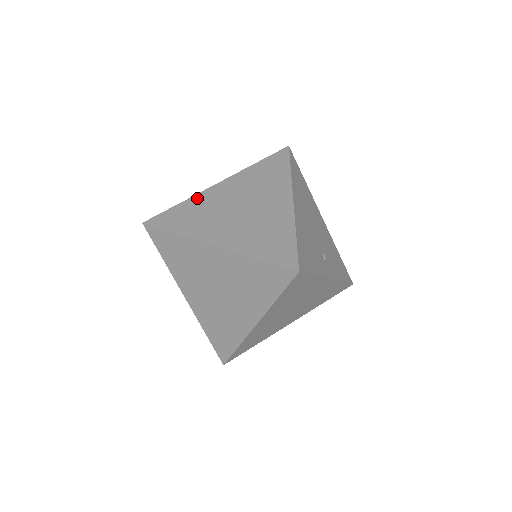
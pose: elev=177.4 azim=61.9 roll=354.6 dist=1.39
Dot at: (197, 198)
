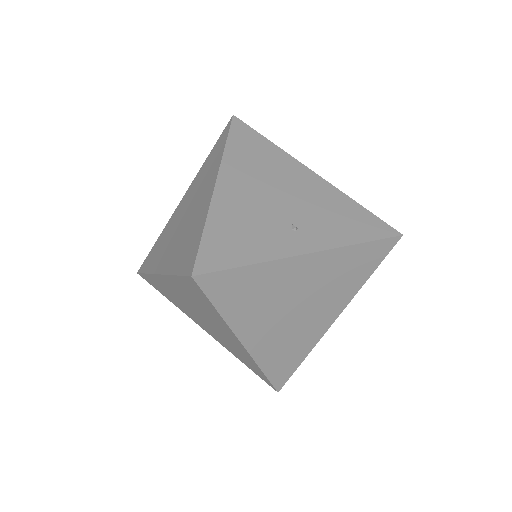
Dot at: (167, 225)
